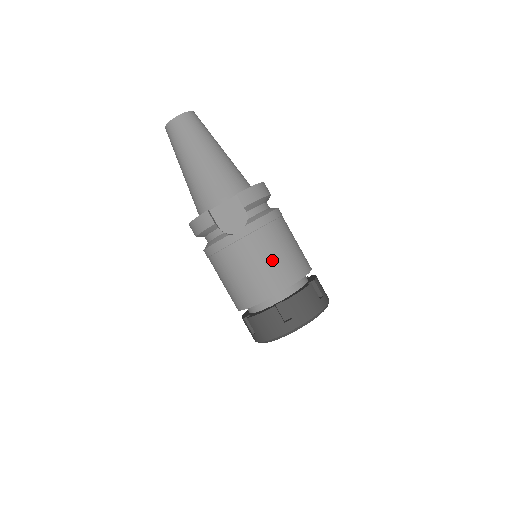
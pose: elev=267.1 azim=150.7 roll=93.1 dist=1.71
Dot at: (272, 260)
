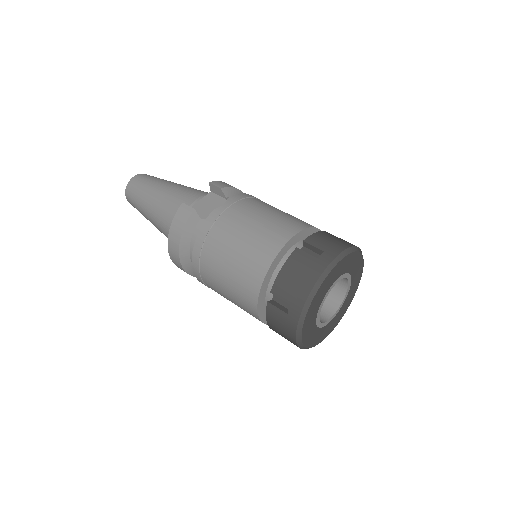
Dot at: (271, 215)
